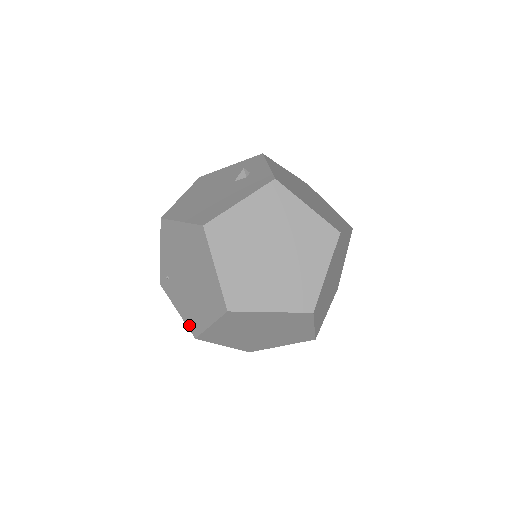
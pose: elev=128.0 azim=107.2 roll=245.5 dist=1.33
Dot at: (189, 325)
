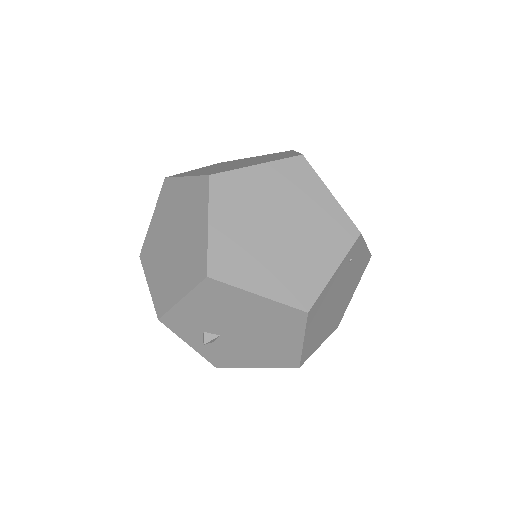
Dot at: occluded
